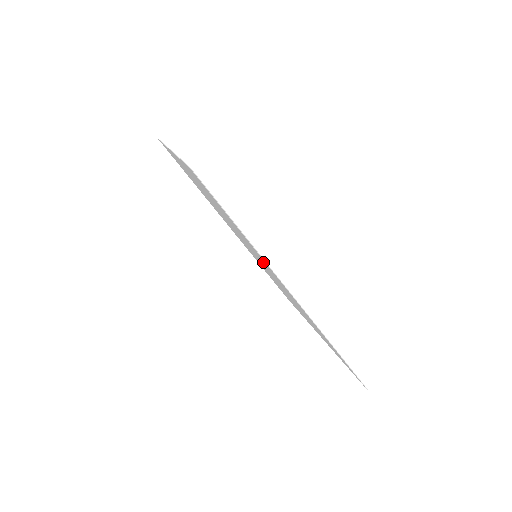
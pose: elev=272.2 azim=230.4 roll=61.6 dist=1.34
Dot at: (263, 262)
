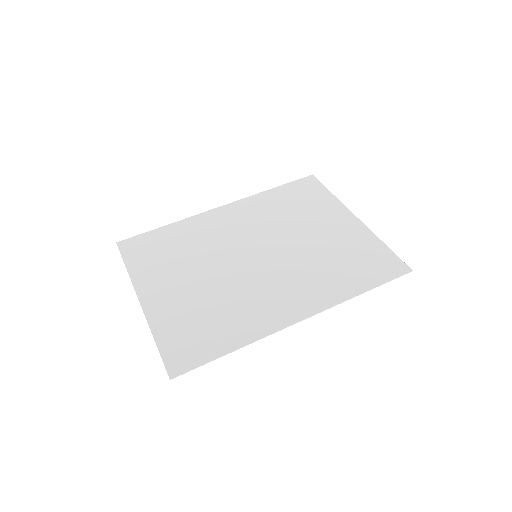
Dot at: (263, 305)
